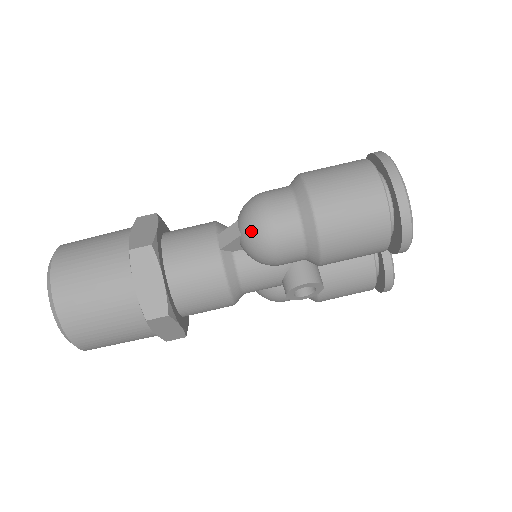
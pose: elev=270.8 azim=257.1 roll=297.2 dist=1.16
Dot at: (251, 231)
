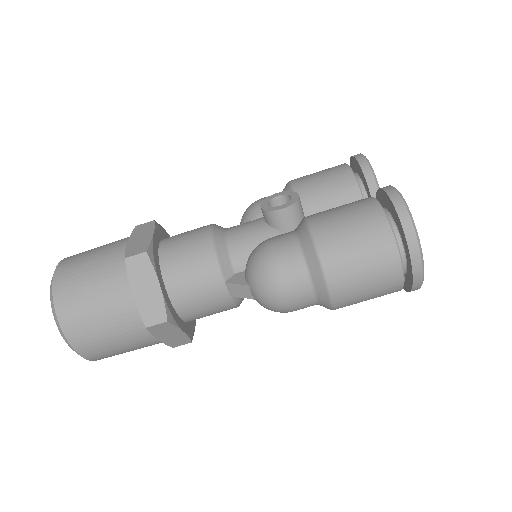
Dot at: (267, 307)
